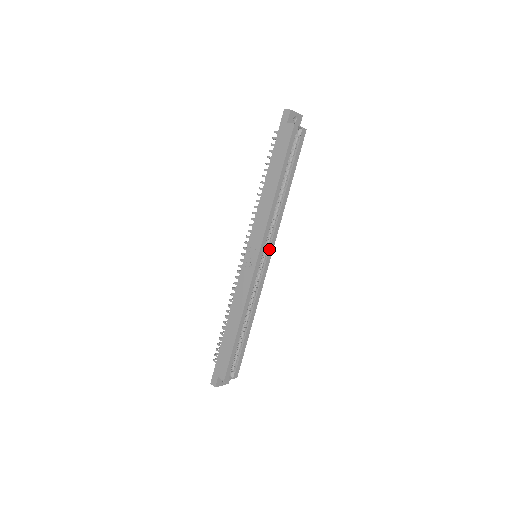
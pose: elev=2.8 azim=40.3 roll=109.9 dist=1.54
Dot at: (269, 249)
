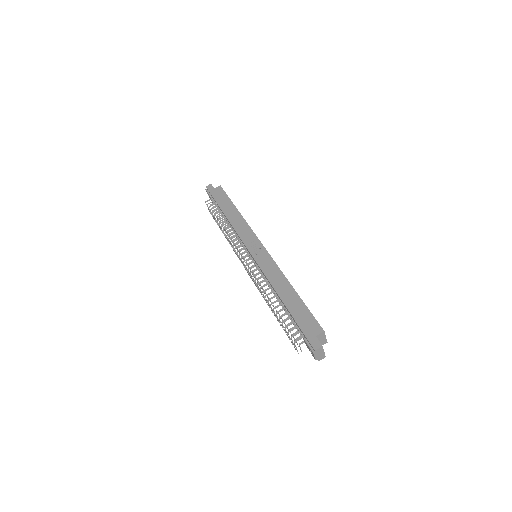
Dot at: occluded
